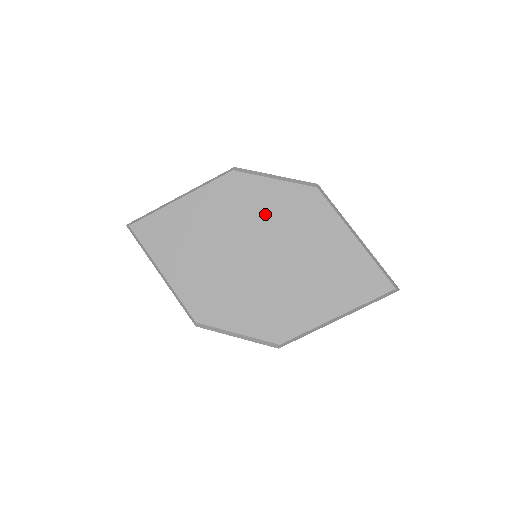
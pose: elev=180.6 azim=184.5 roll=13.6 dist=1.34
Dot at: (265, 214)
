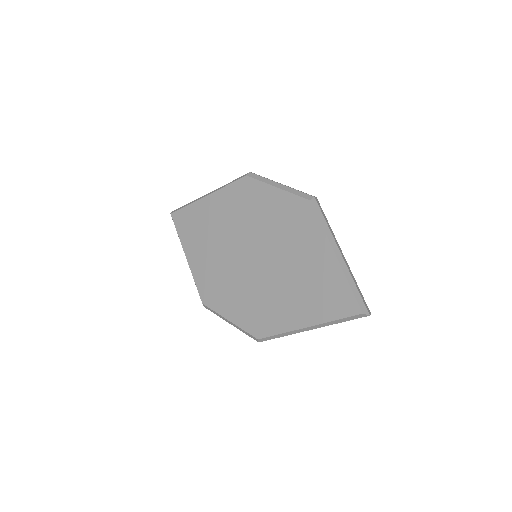
Dot at: (265, 219)
